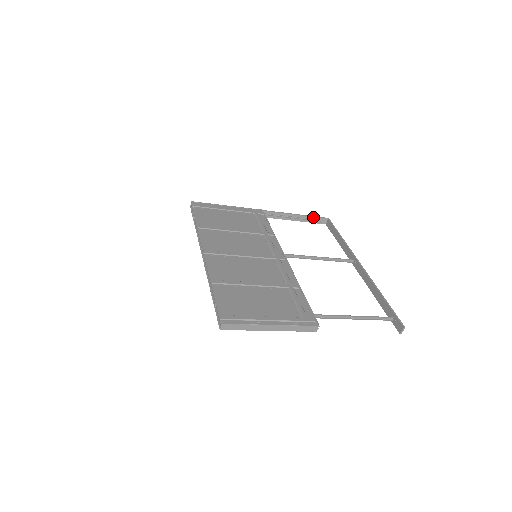
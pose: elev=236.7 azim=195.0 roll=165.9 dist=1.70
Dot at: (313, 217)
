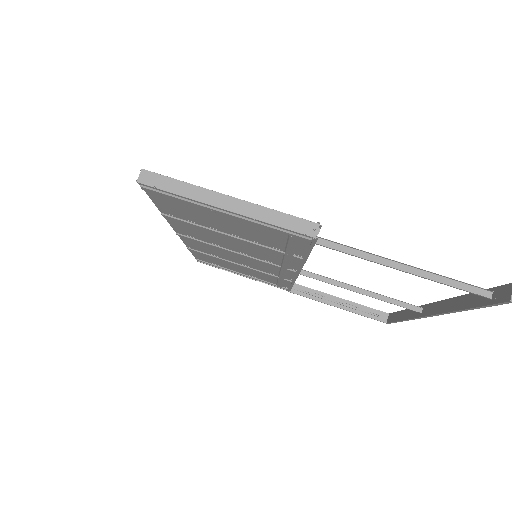
Dot at: (365, 307)
